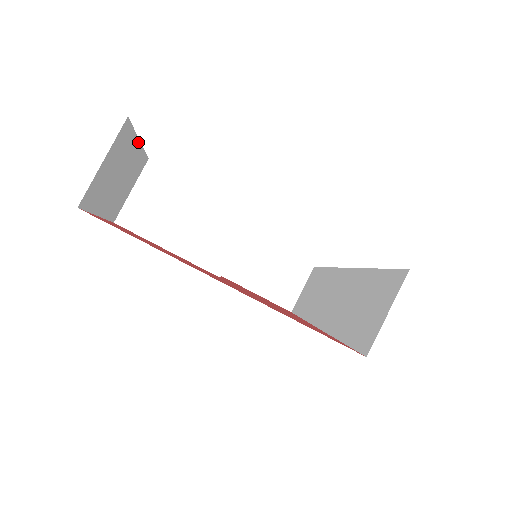
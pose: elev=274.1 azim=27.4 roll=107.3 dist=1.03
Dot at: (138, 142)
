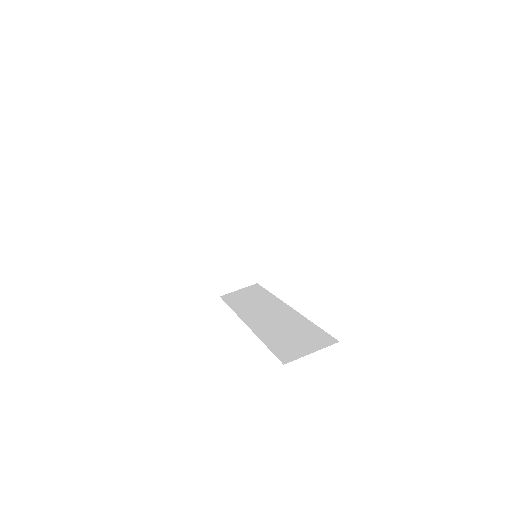
Dot at: occluded
